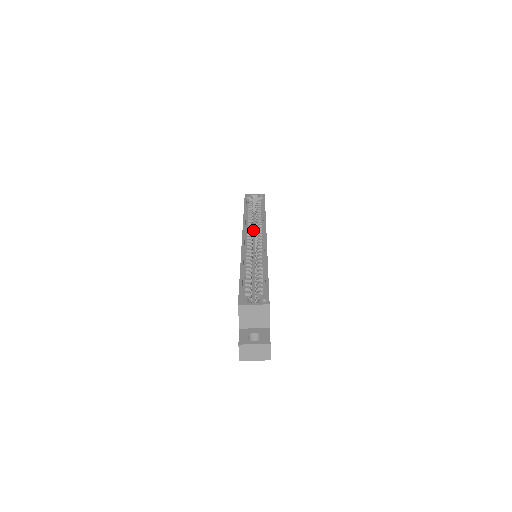
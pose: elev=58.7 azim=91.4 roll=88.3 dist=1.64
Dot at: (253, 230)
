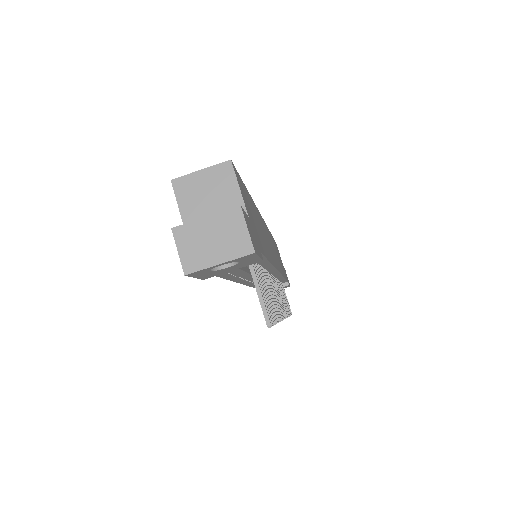
Dot at: occluded
